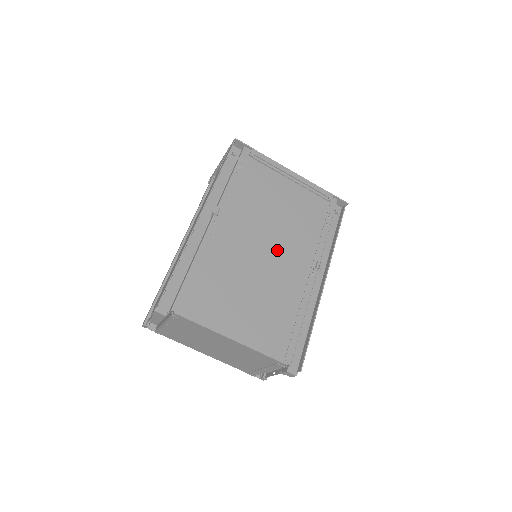
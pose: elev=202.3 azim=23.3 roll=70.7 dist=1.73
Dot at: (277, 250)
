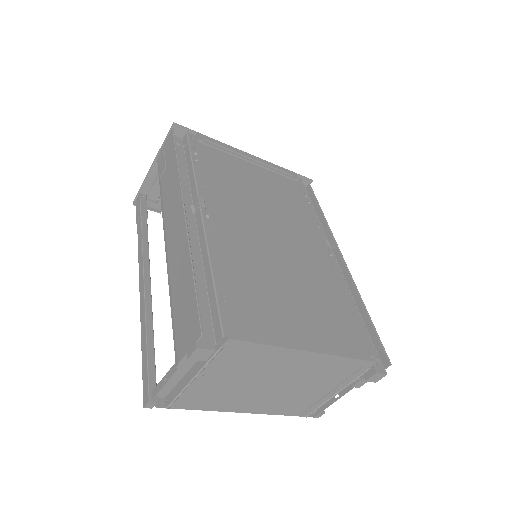
Dot at: (285, 236)
